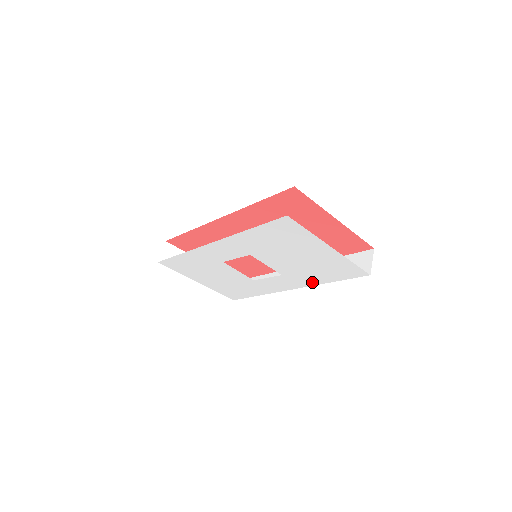
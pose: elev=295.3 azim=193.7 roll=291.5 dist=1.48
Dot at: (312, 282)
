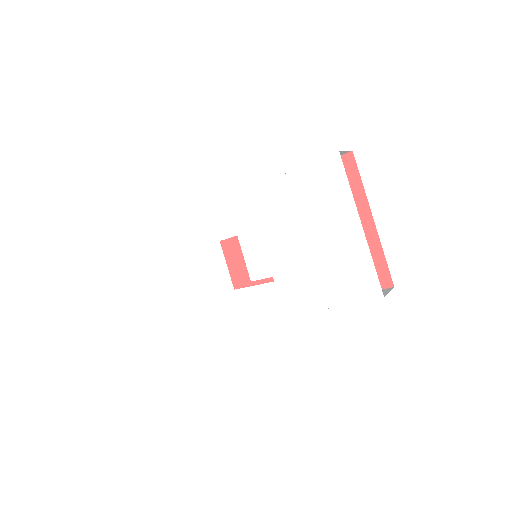
Dot at: (304, 305)
